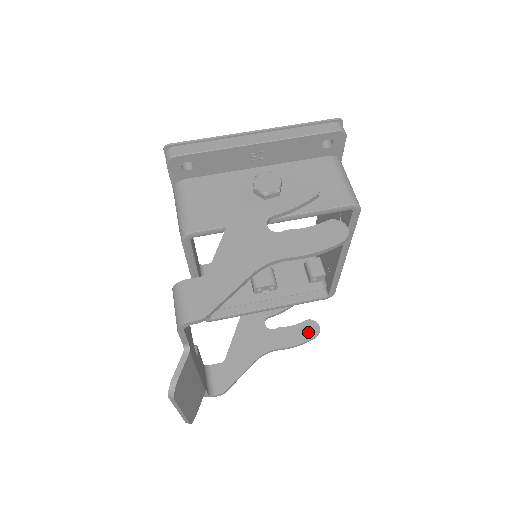
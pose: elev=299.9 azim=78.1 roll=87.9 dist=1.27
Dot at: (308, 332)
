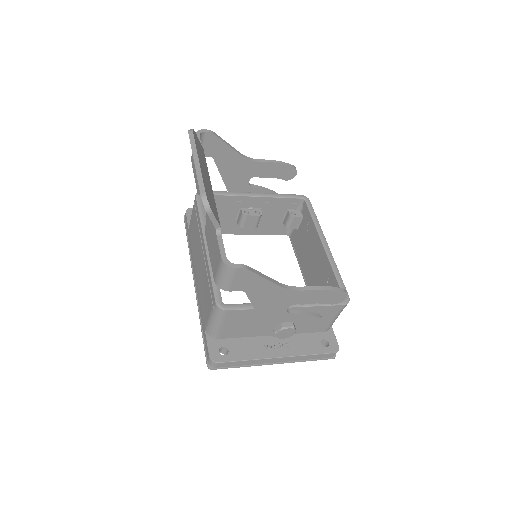
Dot at: occluded
